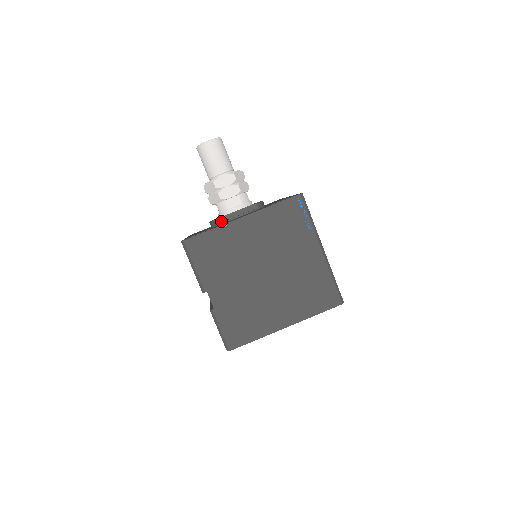
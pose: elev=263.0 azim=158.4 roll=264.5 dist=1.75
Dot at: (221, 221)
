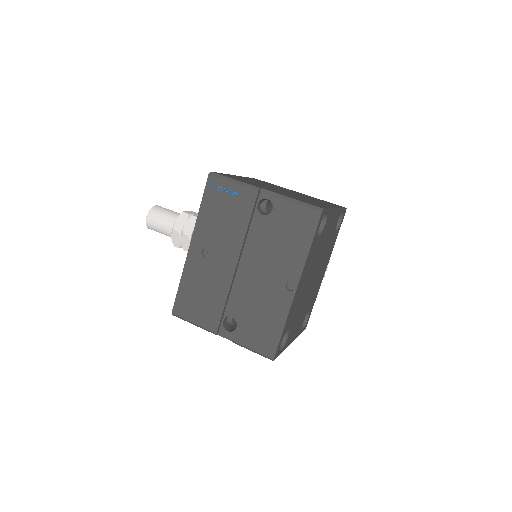
Dot at: occluded
